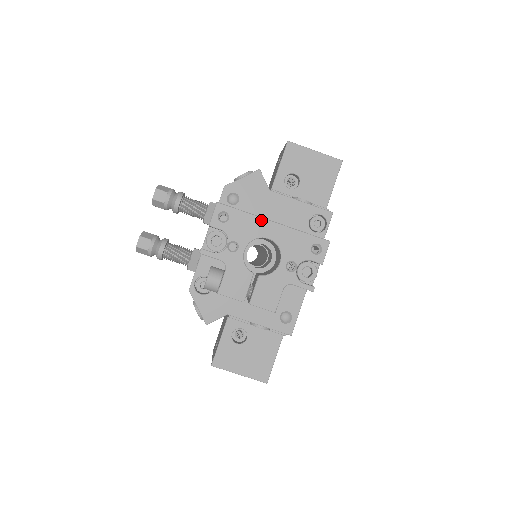
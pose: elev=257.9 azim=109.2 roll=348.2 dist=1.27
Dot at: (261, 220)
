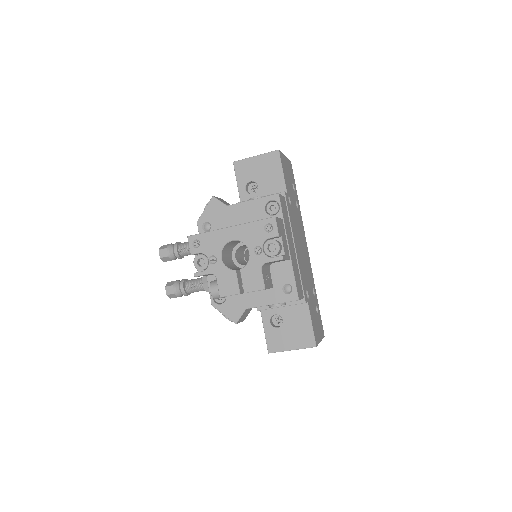
Dot at: (221, 231)
